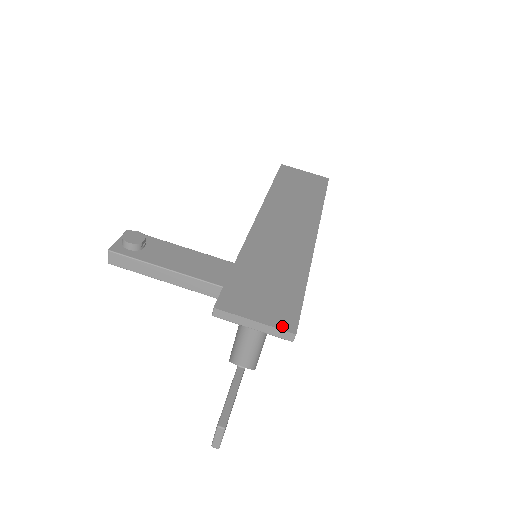
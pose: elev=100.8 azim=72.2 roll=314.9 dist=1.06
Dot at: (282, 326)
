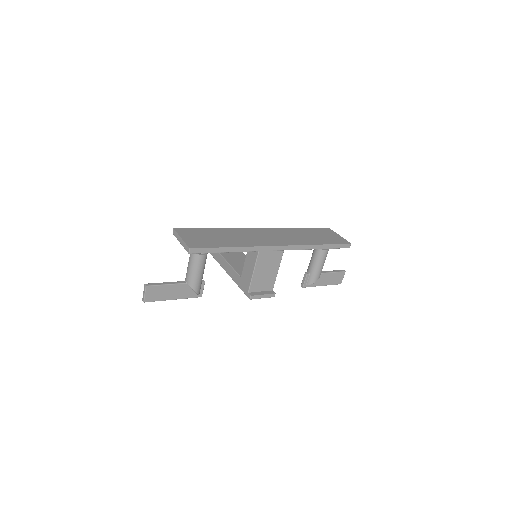
Dot at: (189, 244)
